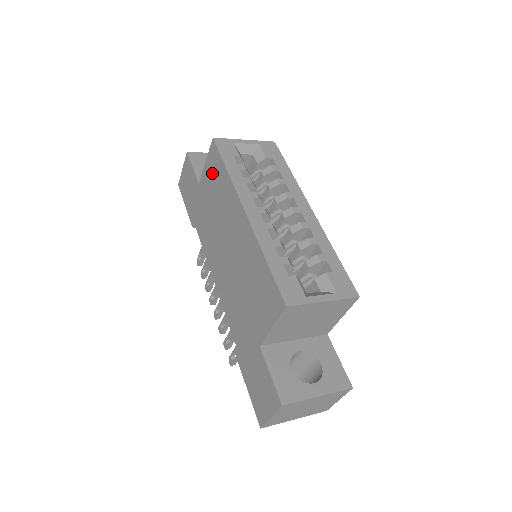
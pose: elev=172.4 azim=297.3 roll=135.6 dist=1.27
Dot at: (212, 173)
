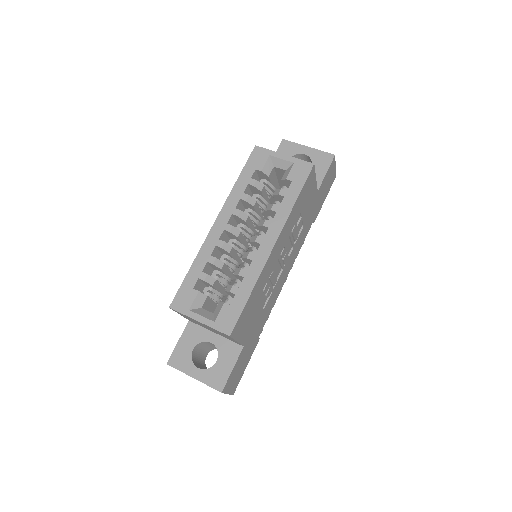
Dot at: occluded
